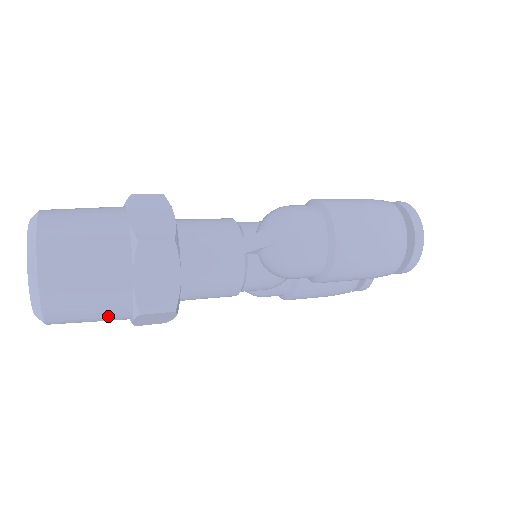
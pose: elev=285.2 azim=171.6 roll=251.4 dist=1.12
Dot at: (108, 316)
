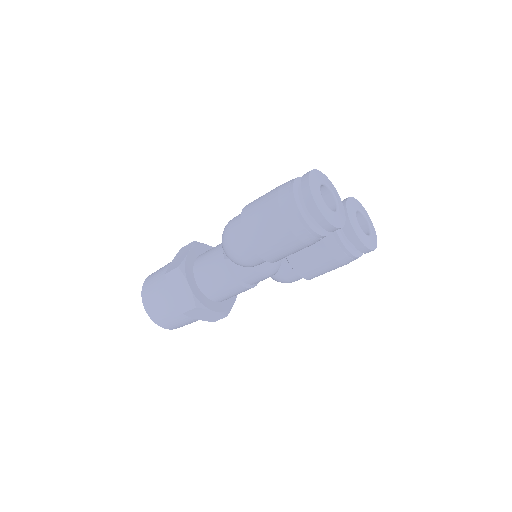
Dot at: (182, 318)
